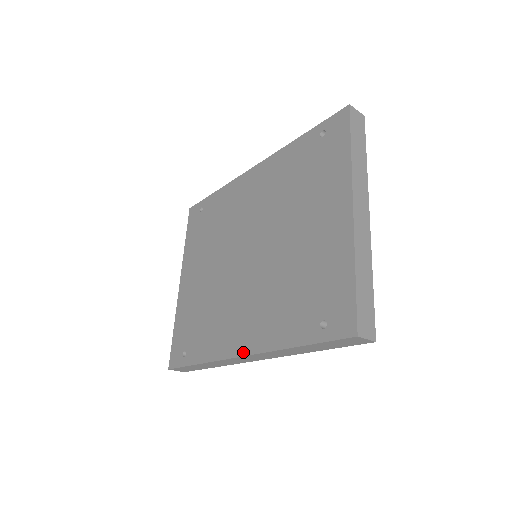
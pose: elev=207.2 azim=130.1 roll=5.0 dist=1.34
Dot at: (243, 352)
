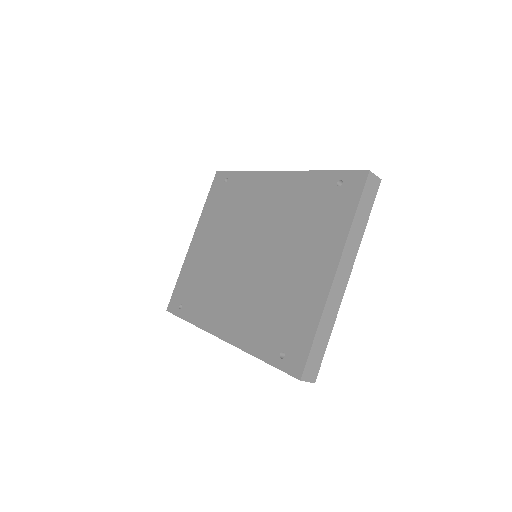
Dot at: (222, 336)
